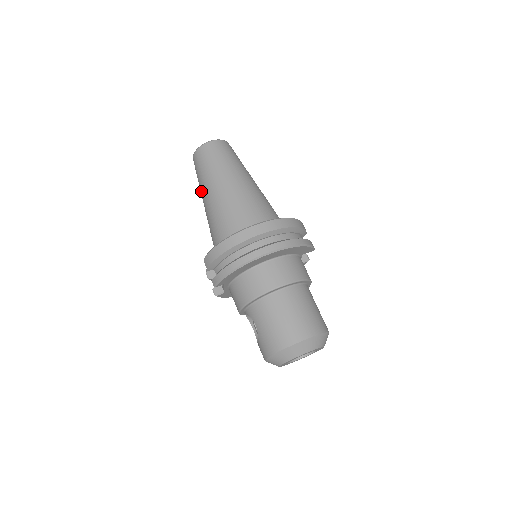
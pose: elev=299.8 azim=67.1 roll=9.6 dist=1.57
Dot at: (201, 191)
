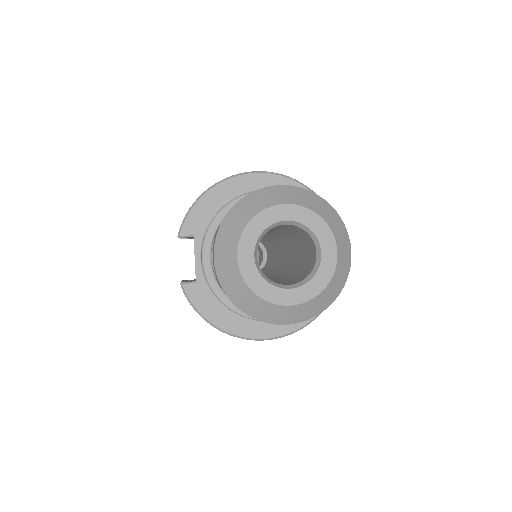
Dot at: occluded
